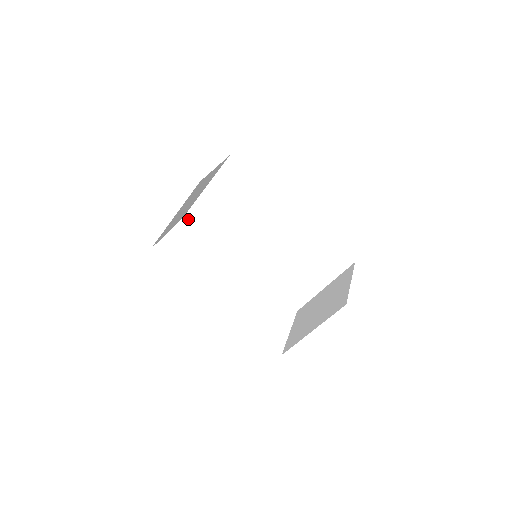
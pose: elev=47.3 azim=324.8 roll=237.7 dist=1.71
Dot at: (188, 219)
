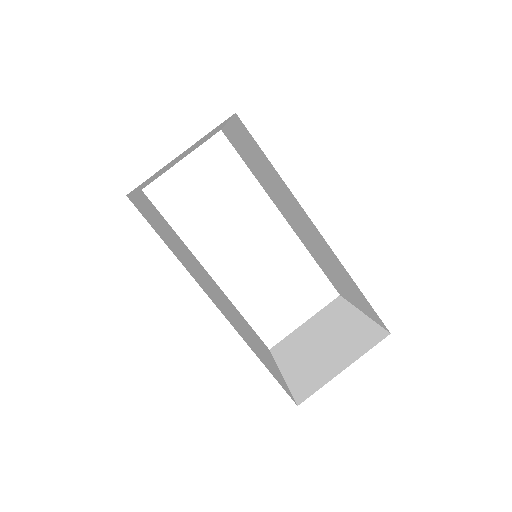
Dot at: (225, 135)
